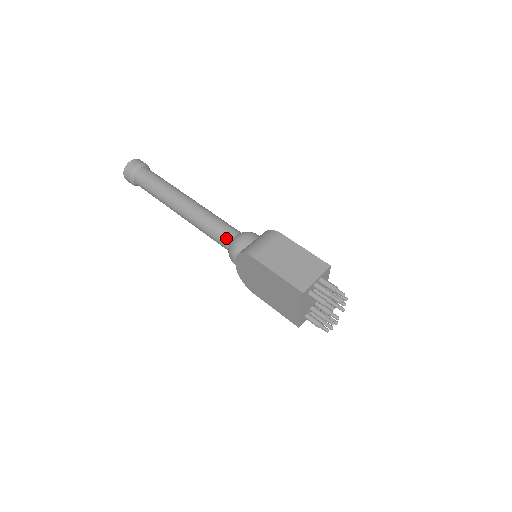
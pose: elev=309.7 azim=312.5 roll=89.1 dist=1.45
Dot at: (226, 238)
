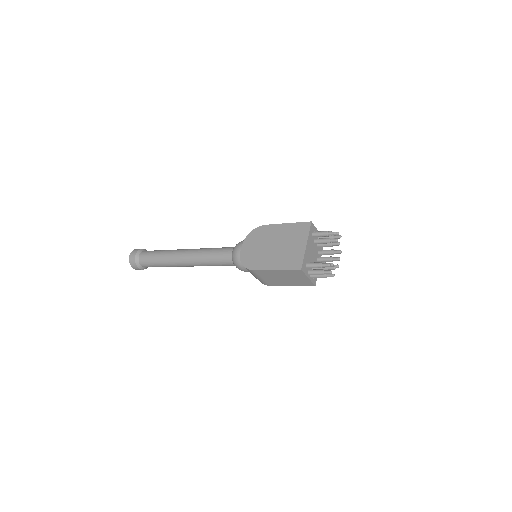
Dot at: (231, 247)
